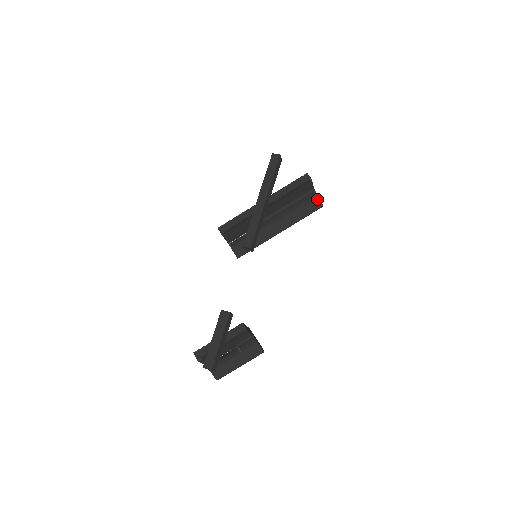
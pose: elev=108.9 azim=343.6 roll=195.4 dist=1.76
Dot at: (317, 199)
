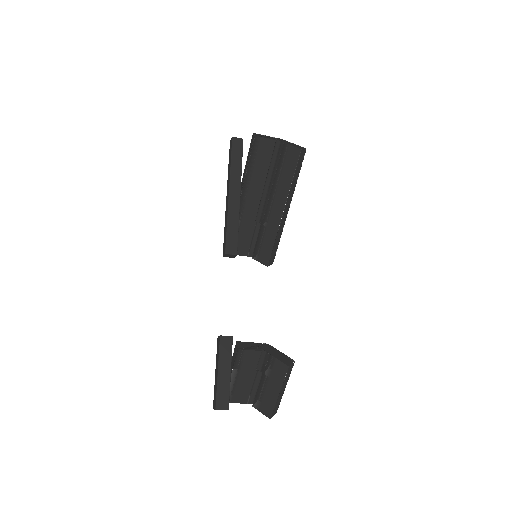
Dot at: (289, 148)
